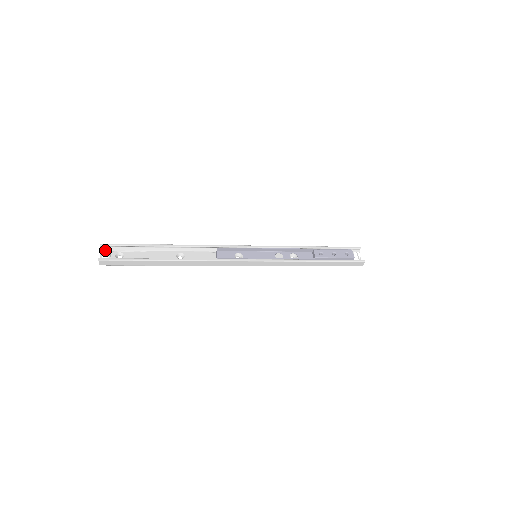
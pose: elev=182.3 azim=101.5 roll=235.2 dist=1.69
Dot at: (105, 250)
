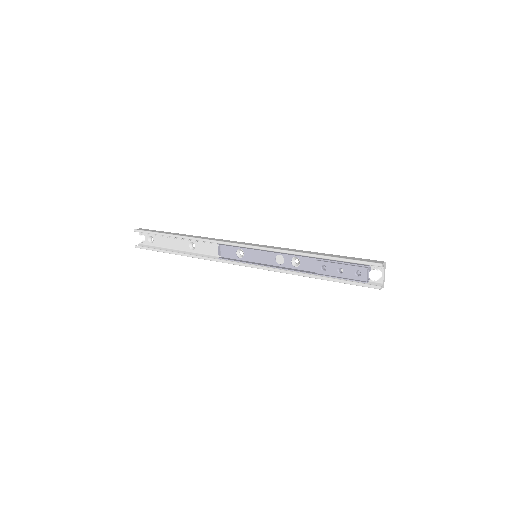
Dot at: (139, 236)
